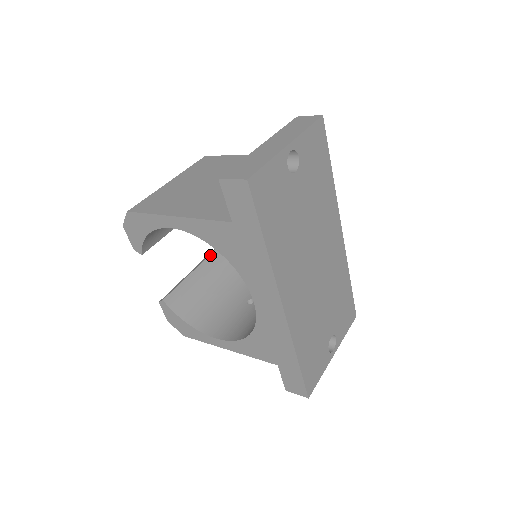
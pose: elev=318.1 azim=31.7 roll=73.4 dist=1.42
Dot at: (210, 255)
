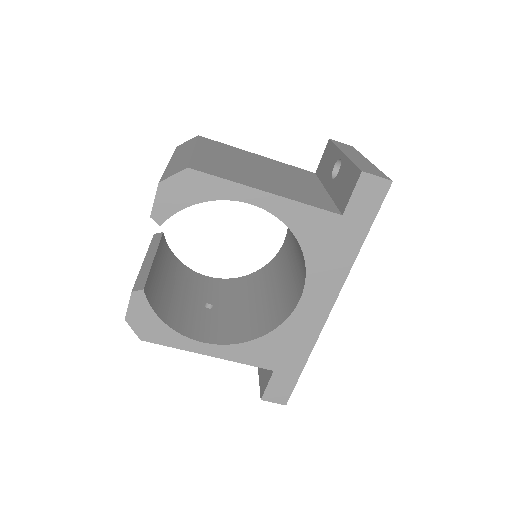
Dot at: (158, 246)
